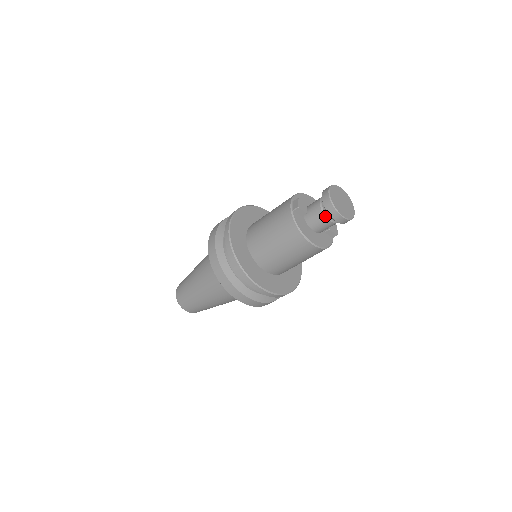
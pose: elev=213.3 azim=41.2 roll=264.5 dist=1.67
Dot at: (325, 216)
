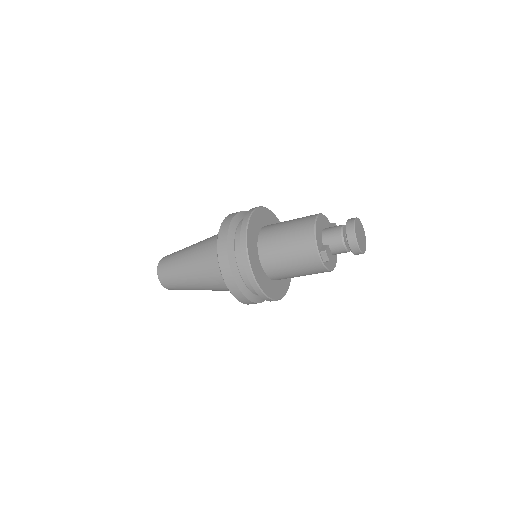
Dot at: occluded
